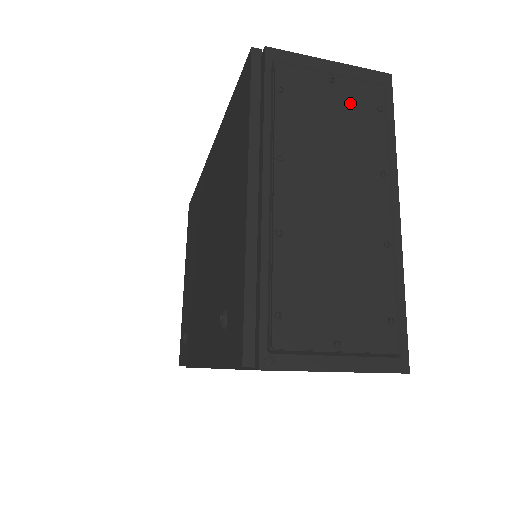
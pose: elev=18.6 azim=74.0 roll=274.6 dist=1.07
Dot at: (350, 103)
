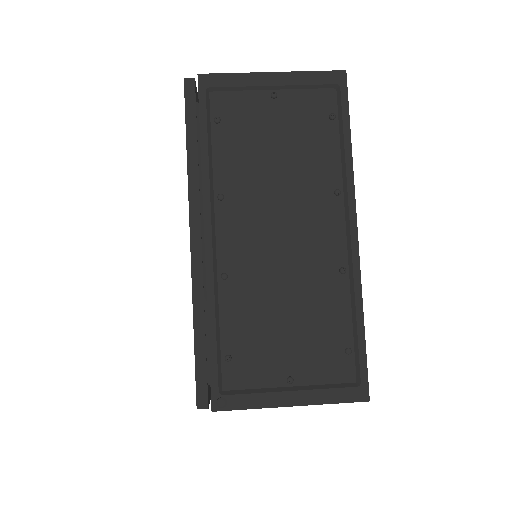
Dot at: (296, 118)
